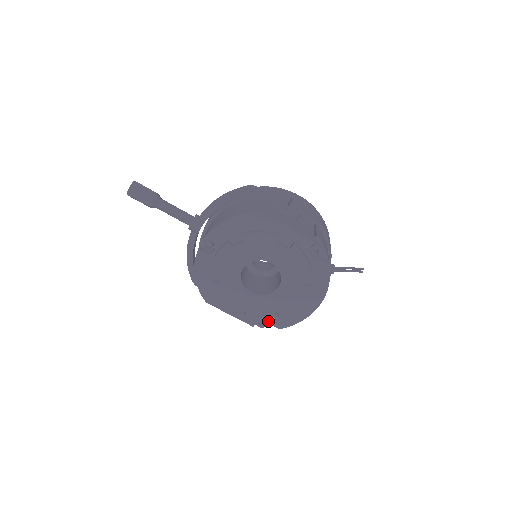
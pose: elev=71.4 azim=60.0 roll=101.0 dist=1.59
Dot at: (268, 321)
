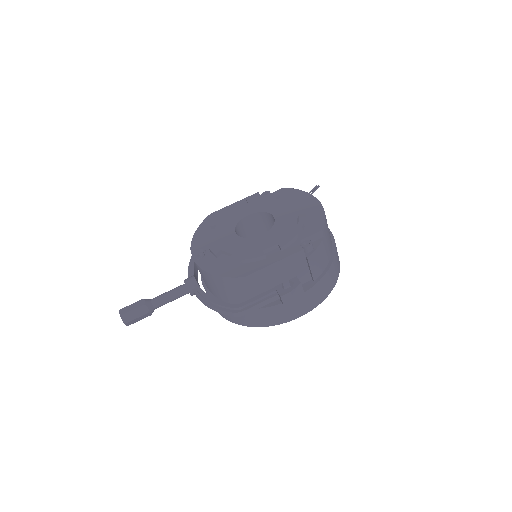
Dot at: (306, 236)
